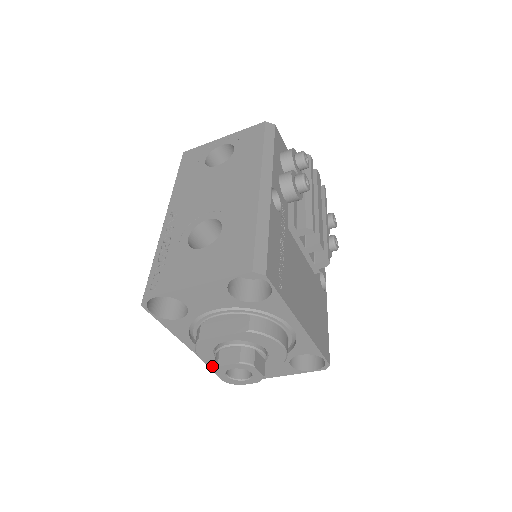
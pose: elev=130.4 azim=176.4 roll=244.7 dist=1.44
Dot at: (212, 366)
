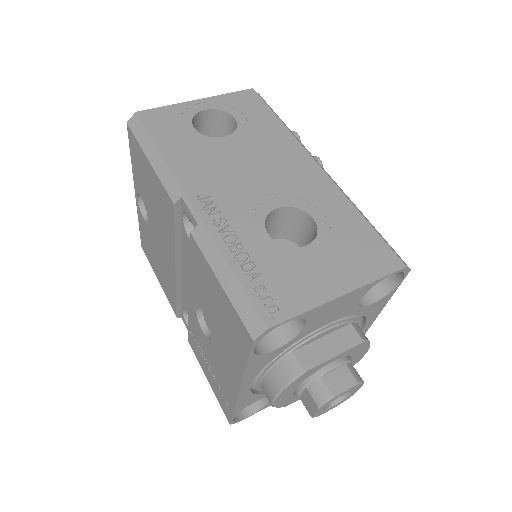
Dot at: (276, 405)
